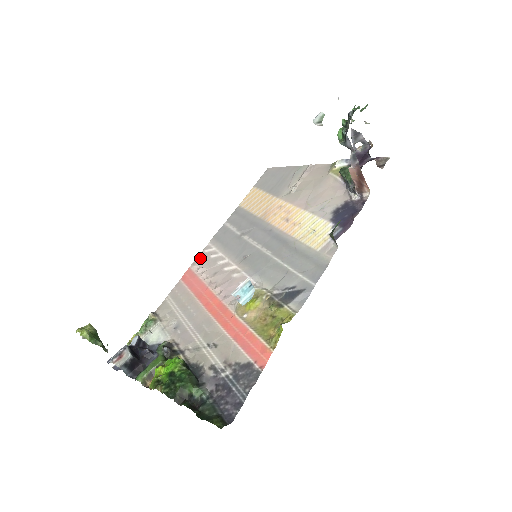
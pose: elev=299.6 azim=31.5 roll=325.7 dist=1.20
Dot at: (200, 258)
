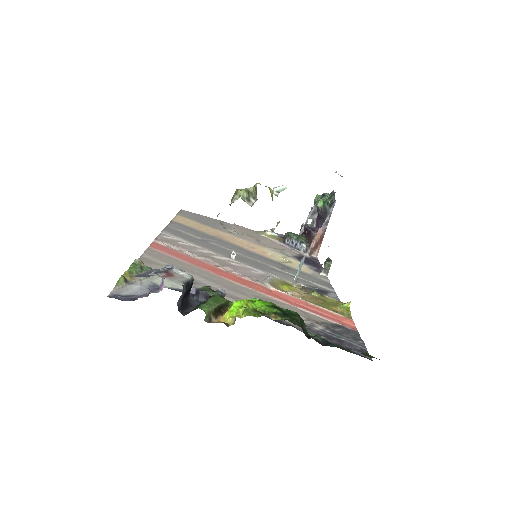
Dot at: (163, 239)
